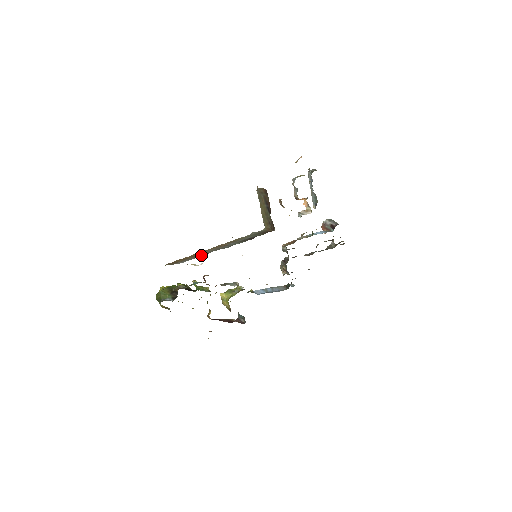
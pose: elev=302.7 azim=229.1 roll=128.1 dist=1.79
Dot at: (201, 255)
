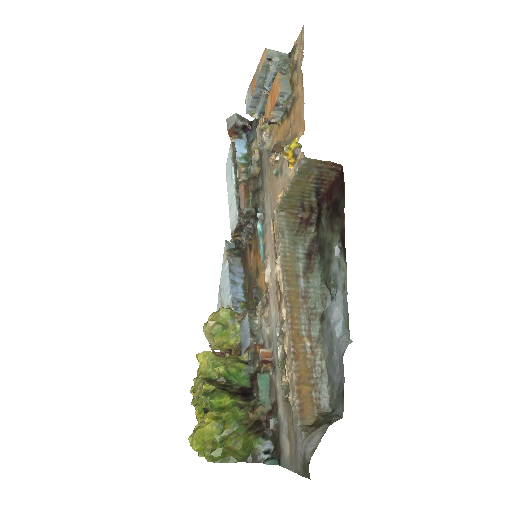
Dot at: (320, 351)
